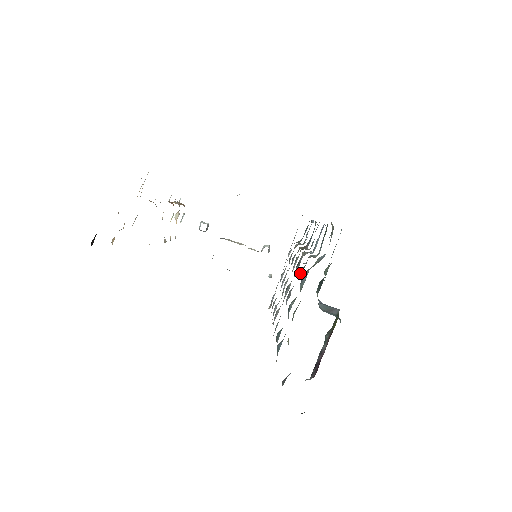
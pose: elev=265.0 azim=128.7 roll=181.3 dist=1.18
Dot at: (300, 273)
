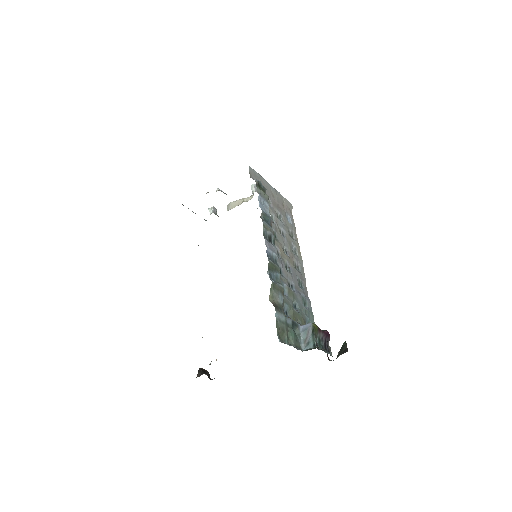
Dot at: (283, 286)
